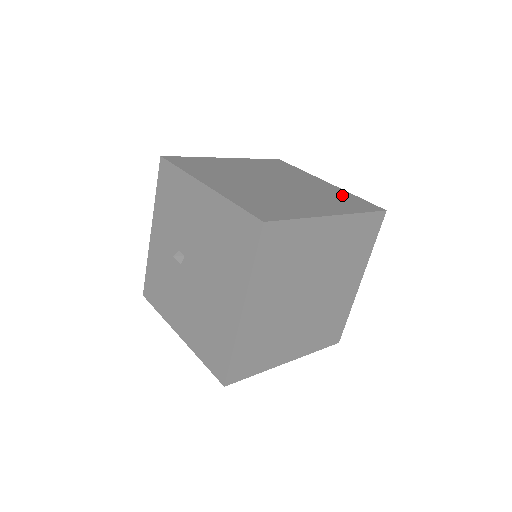
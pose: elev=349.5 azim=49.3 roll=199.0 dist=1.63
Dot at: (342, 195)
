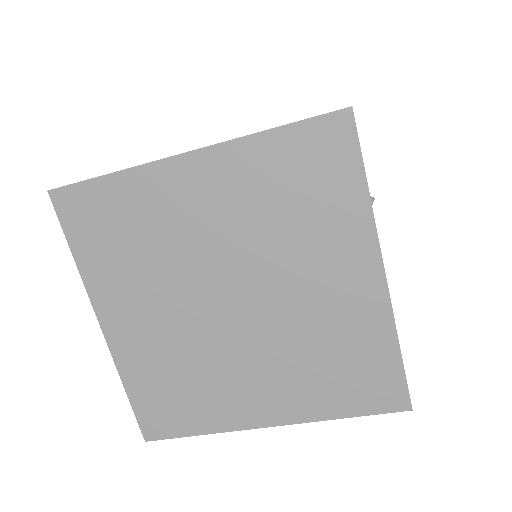
Dot at: occluded
